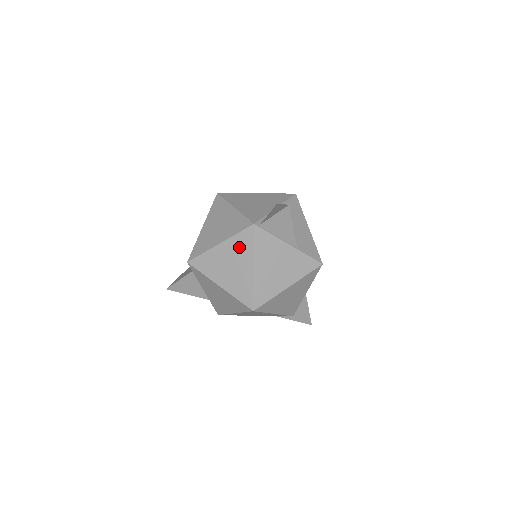
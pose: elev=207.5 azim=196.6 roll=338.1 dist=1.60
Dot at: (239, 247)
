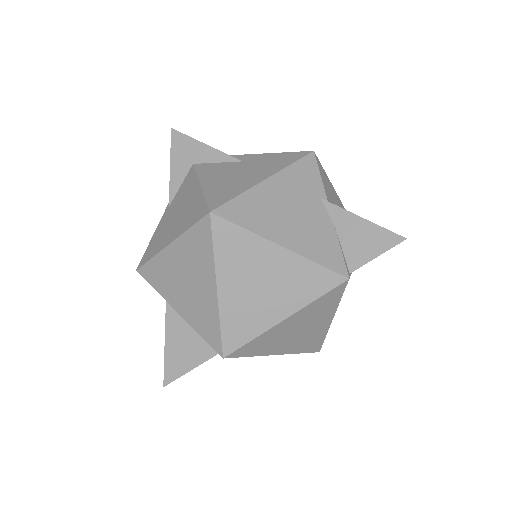
Dot at: (318, 310)
